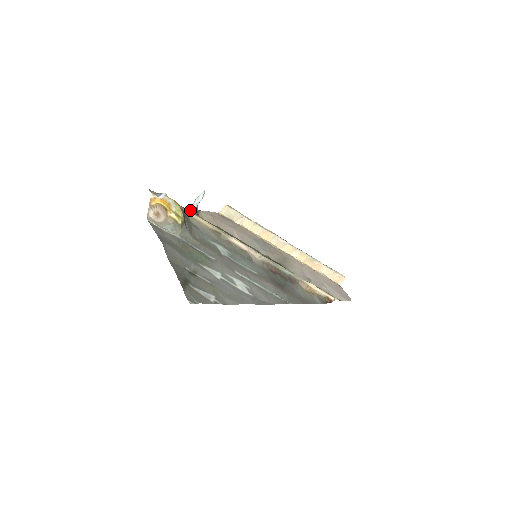
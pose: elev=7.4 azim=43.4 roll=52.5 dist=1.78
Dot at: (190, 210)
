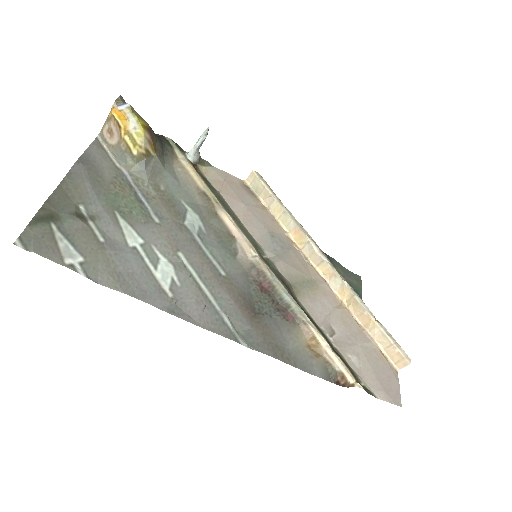
Dot at: (186, 155)
